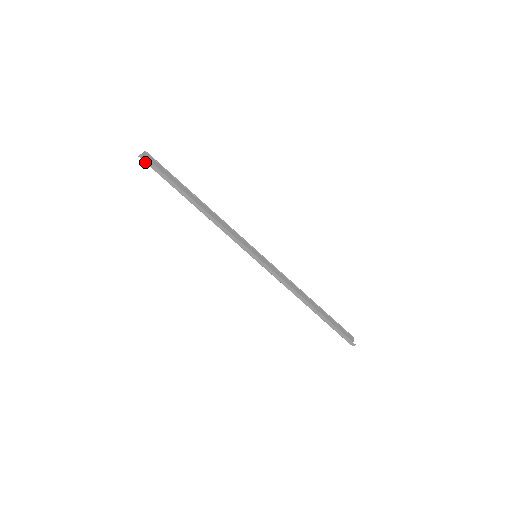
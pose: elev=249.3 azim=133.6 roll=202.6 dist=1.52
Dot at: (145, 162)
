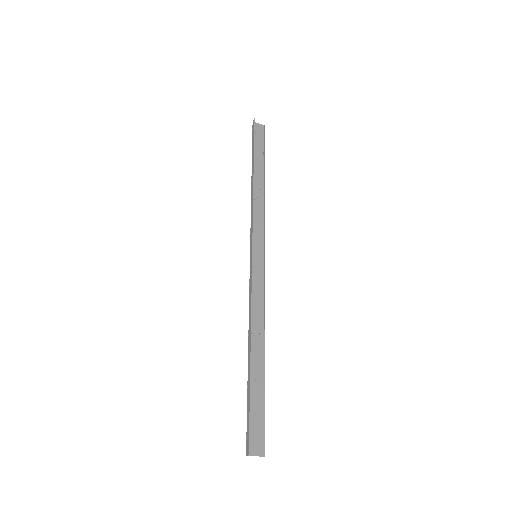
Dot at: (253, 127)
